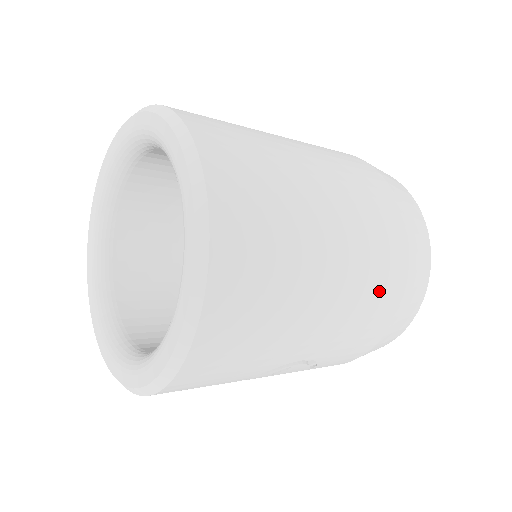
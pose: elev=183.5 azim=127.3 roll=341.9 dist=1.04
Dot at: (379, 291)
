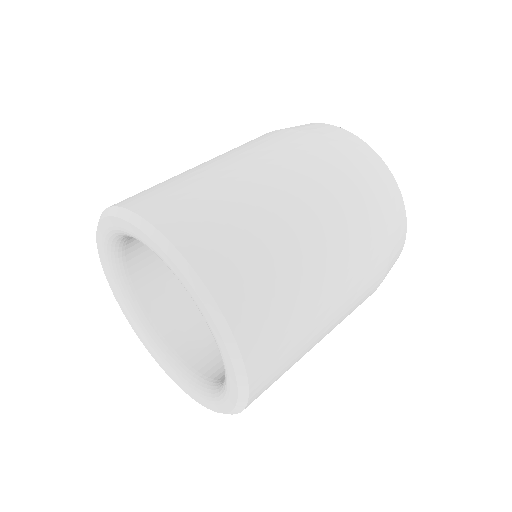
Dot at: occluded
